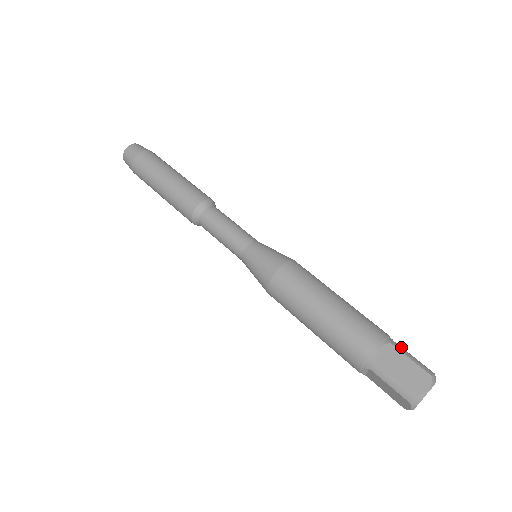
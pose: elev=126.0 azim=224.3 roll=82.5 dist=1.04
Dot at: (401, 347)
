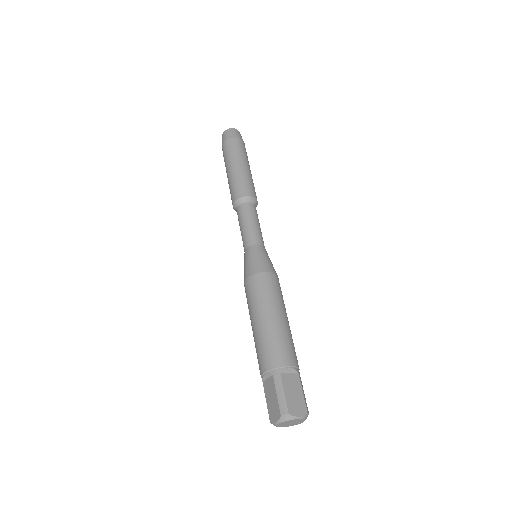
Dot at: occluded
